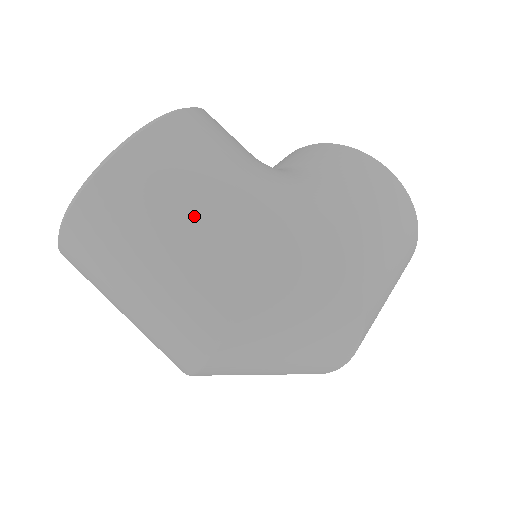
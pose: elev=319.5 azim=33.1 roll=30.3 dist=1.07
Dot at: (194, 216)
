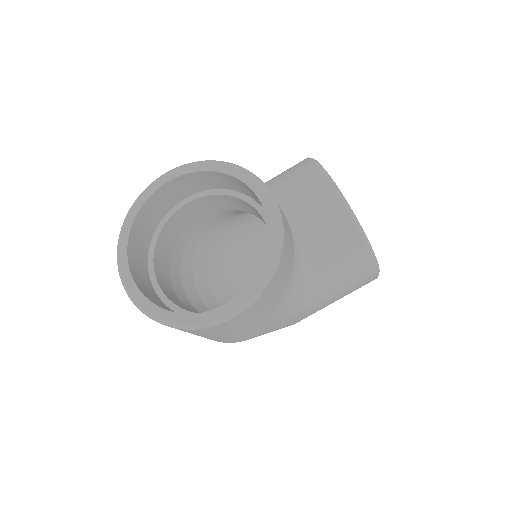
Dot at: (216, 338)
